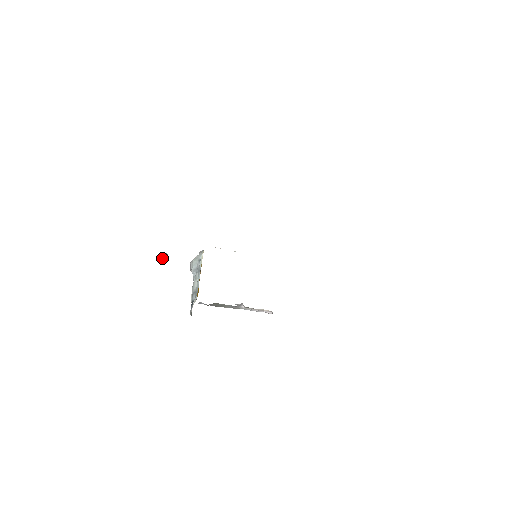
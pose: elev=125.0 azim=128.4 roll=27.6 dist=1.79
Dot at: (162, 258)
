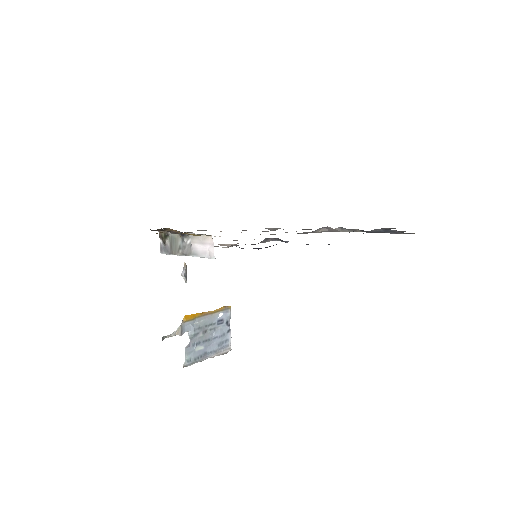
Dot at: (181, 274)
